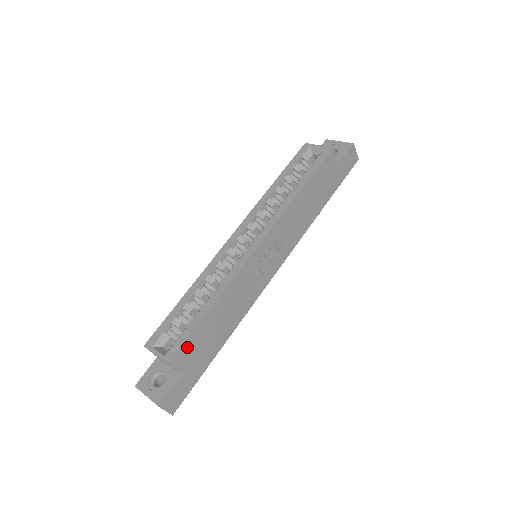
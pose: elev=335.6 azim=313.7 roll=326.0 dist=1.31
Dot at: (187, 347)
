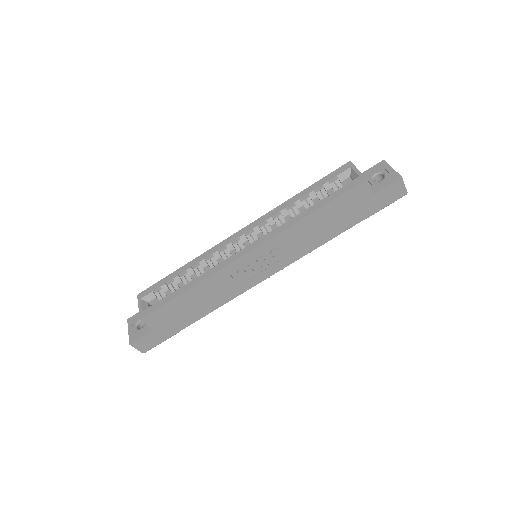
Dot at: (160, 312)
